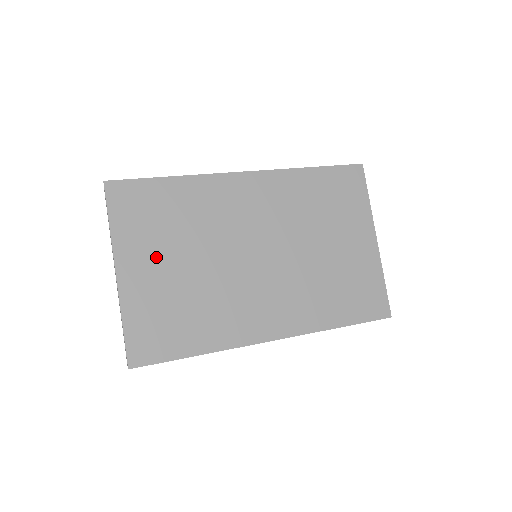
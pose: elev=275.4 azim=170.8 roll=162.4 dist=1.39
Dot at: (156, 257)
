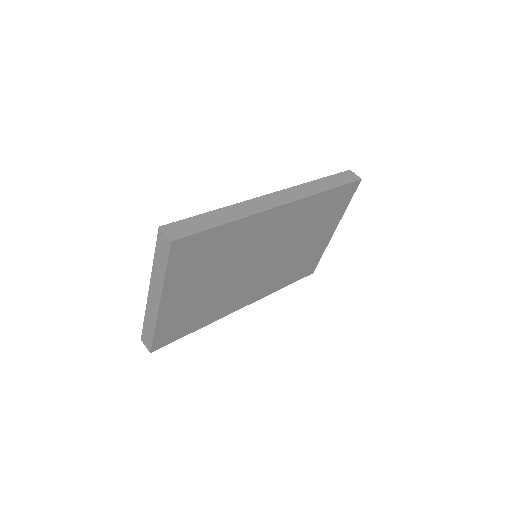
Dot at: (193, 285)
